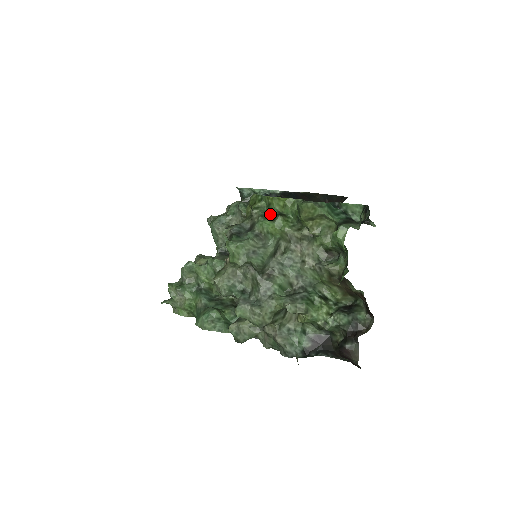
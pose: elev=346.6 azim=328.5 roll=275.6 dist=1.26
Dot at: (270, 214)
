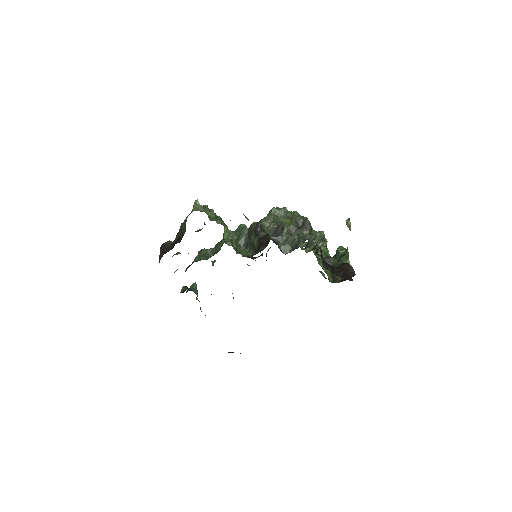
Dot at: occluded
